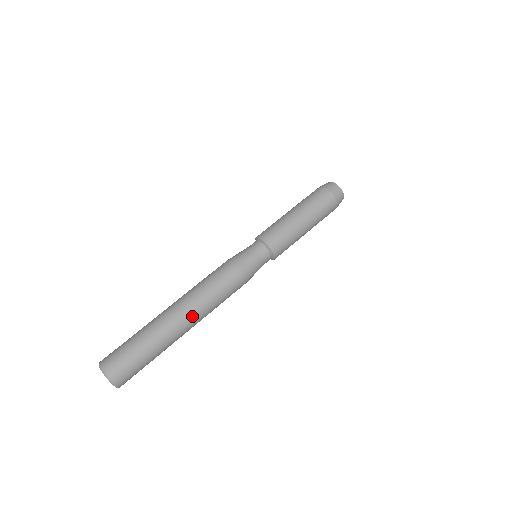
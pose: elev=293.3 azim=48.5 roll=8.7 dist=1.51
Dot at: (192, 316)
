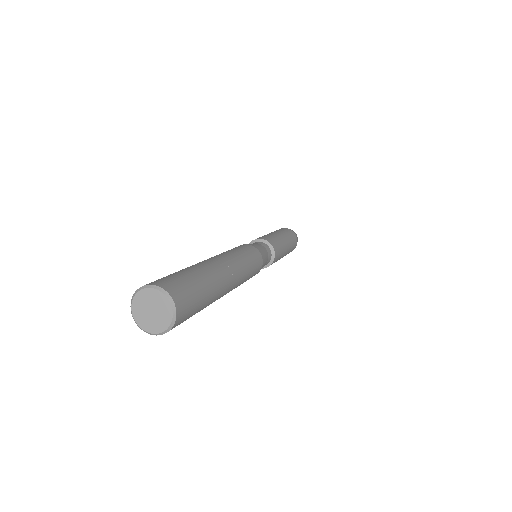
Dot at: (236, 280)
